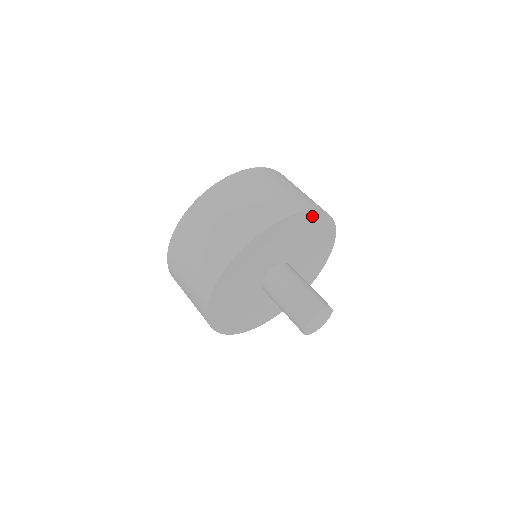
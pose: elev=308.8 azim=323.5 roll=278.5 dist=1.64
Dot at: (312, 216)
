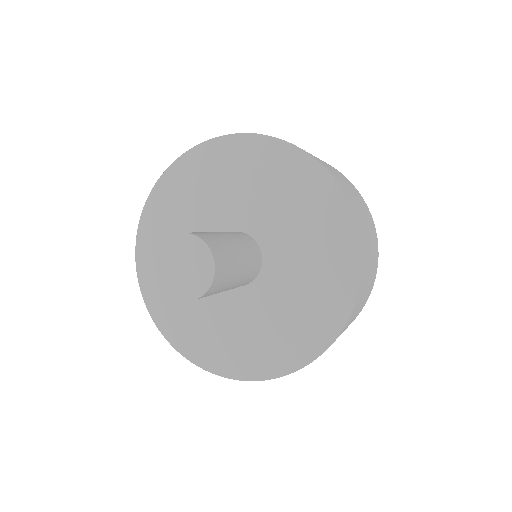
Dot at: (346, 228)
